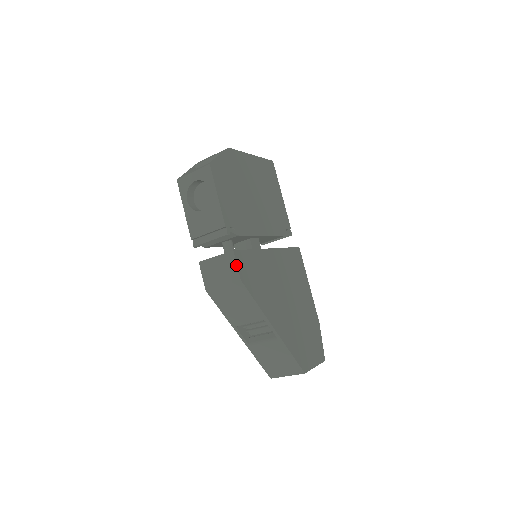
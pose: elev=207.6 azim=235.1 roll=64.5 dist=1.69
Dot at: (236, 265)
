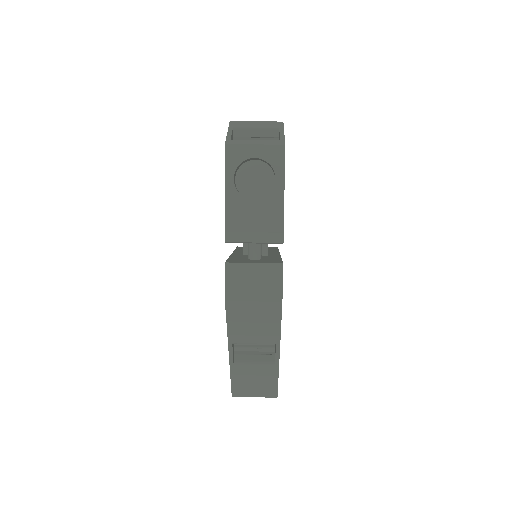
Dot at: (281, 282)
